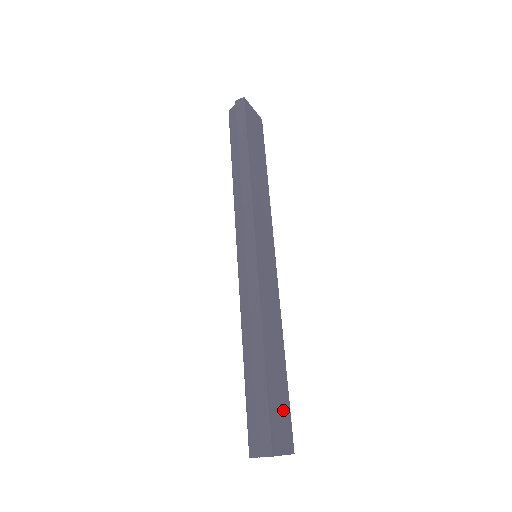
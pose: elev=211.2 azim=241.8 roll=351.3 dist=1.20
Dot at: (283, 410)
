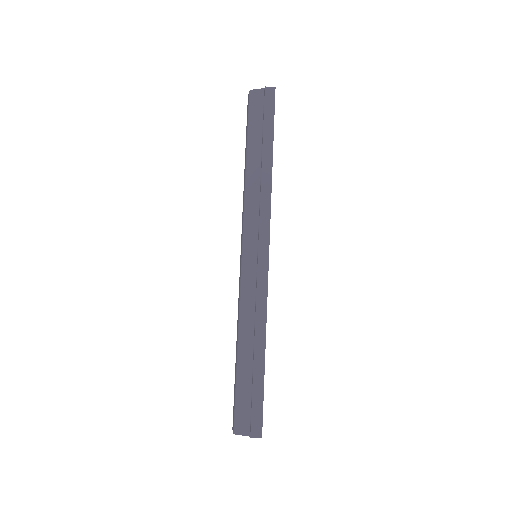
Dot at: occluded
